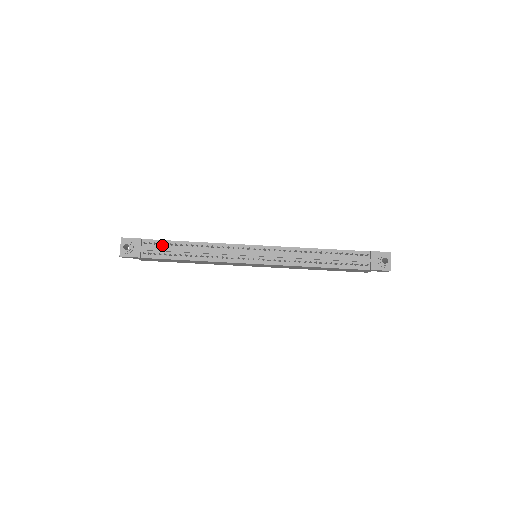
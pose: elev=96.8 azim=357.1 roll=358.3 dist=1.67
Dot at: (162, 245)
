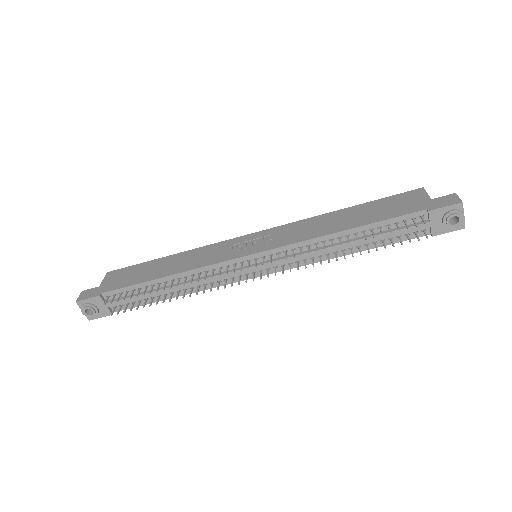
Dot at: (129, 292)
